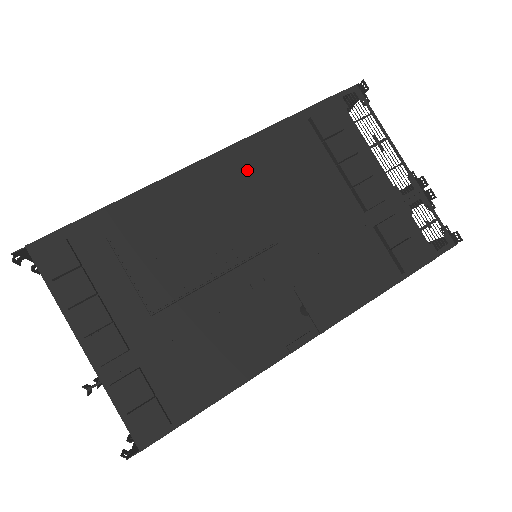
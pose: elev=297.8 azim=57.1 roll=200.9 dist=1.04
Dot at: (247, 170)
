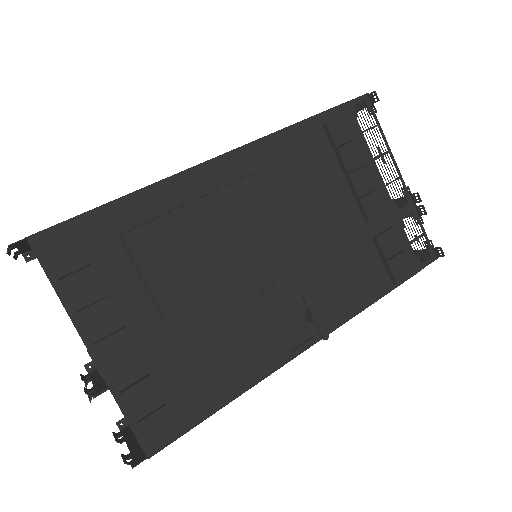
Dot at: (263, 171)
